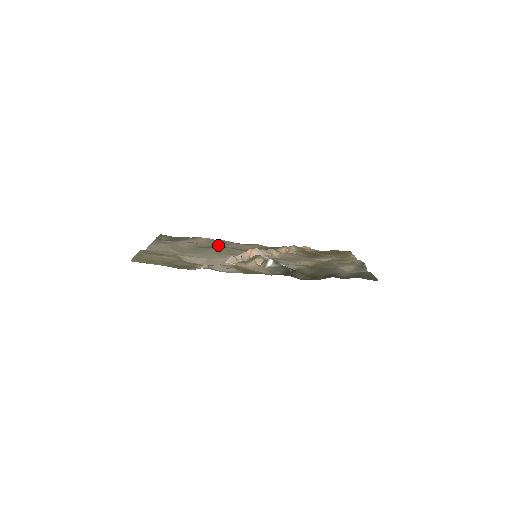
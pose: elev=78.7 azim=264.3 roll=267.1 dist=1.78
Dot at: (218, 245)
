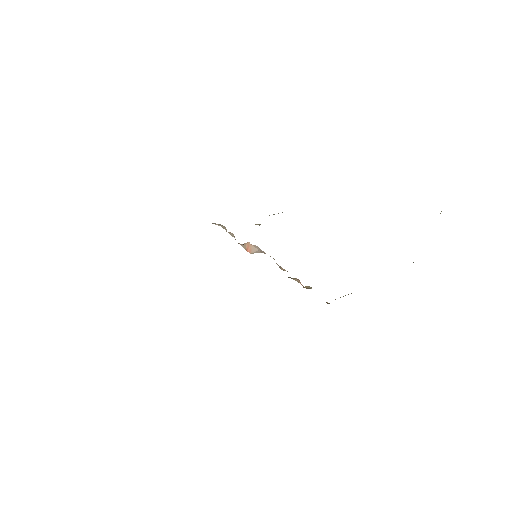
Dot at: occluded
